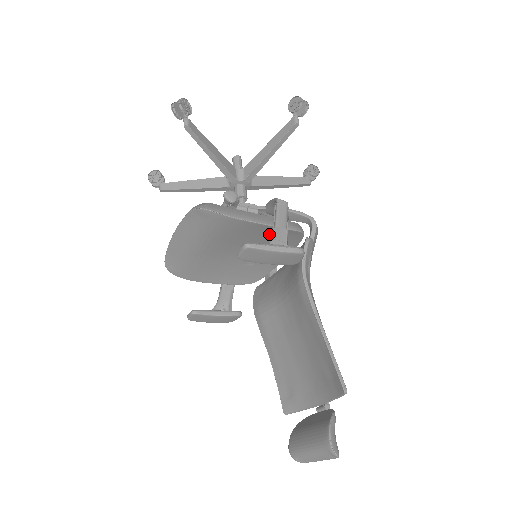
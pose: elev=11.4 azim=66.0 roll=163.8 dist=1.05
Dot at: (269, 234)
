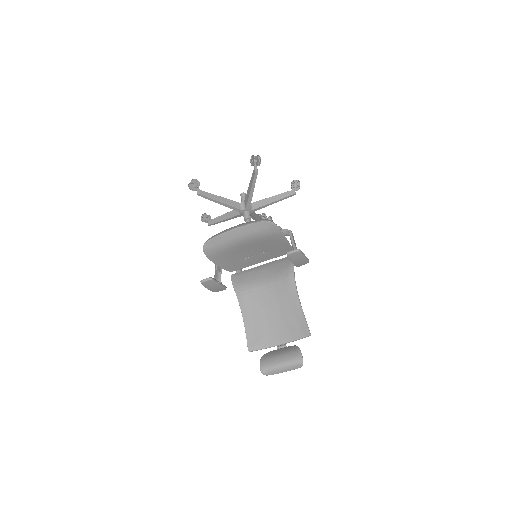
Dot at: (280, 247)
